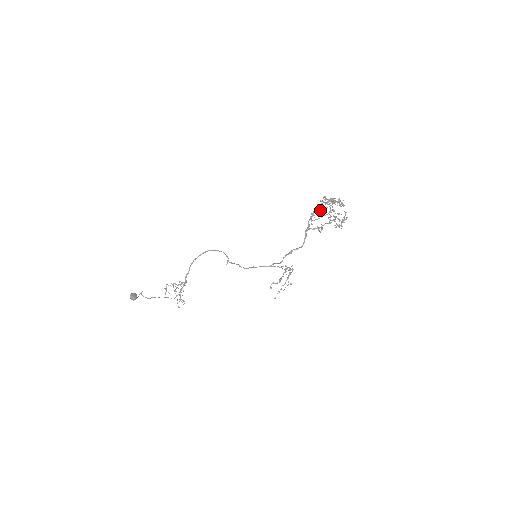
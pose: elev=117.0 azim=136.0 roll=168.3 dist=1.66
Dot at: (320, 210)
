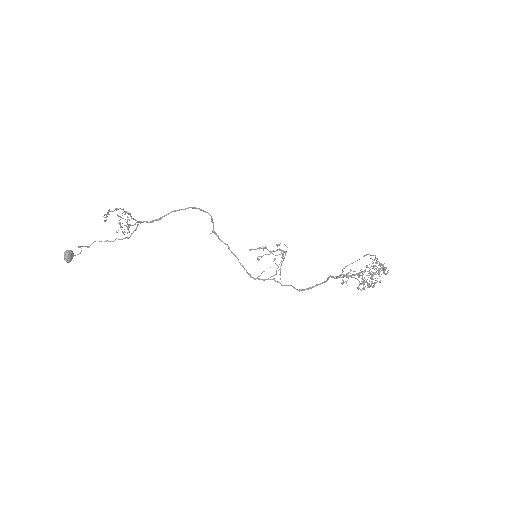
Dot at: (359, 276)
